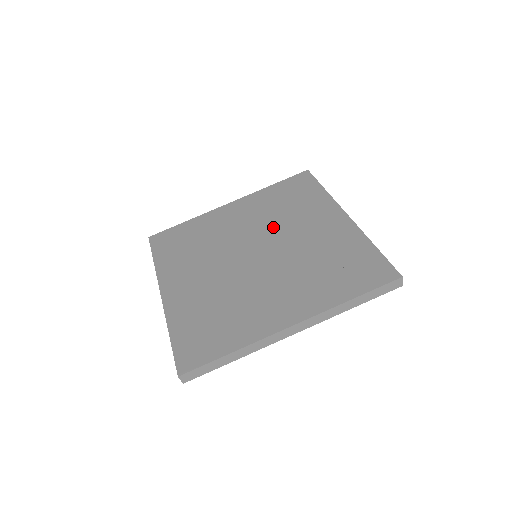
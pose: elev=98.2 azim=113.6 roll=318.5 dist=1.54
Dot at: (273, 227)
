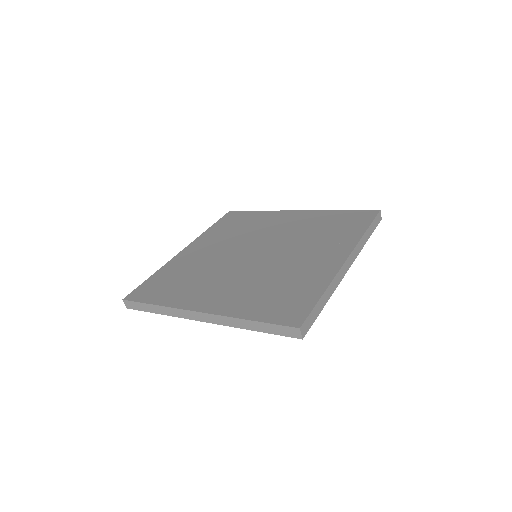
Dot at: (248, 238)
